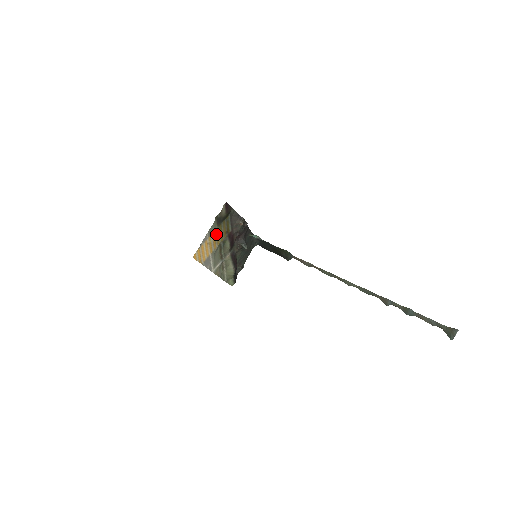
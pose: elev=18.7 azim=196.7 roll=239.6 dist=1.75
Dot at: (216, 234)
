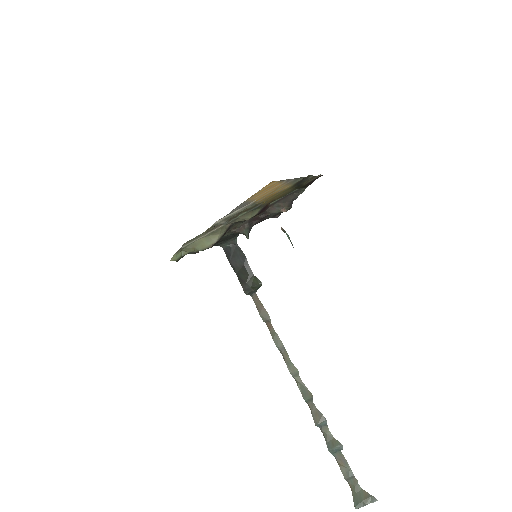
Dot at: (282, 190)
